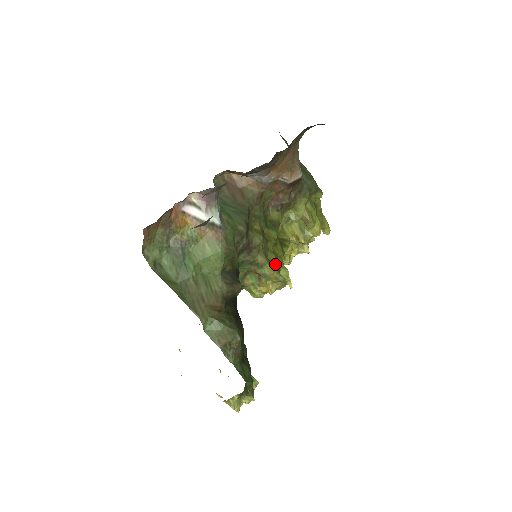
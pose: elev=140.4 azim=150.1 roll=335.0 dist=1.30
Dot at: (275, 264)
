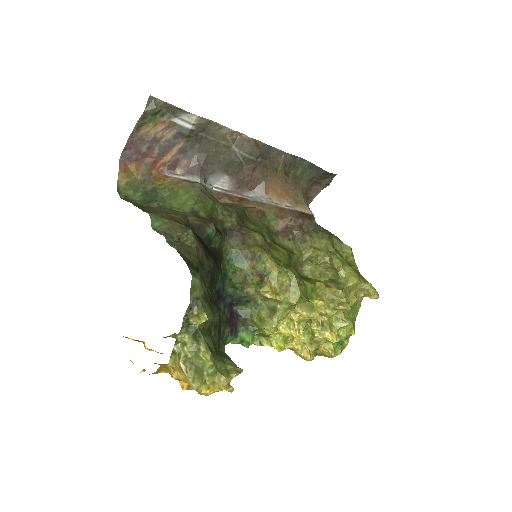
Dot at: occluded
